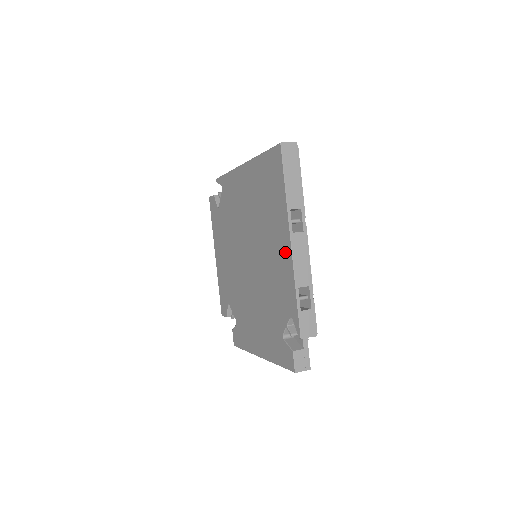
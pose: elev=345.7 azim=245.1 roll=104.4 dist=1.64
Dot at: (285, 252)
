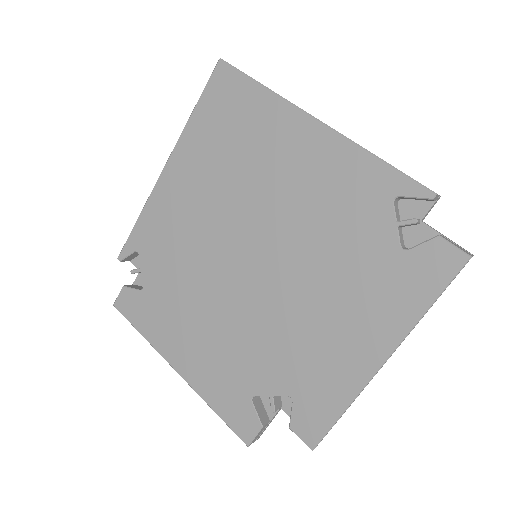
Dot at: (316, 142)
